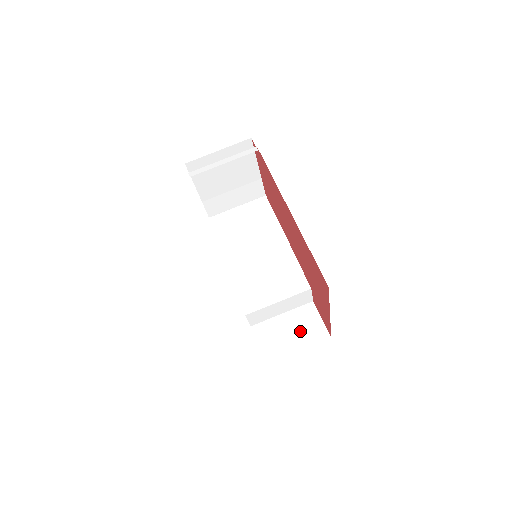
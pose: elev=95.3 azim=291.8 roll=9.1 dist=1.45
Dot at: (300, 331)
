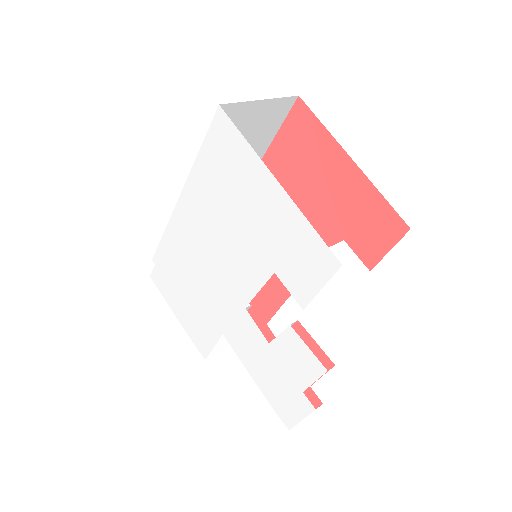
Dot at: occluded
